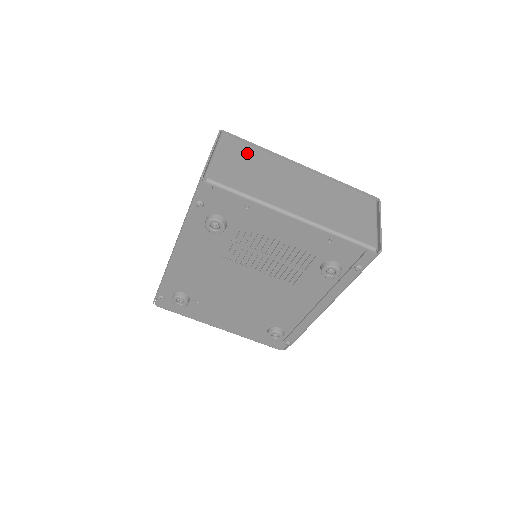
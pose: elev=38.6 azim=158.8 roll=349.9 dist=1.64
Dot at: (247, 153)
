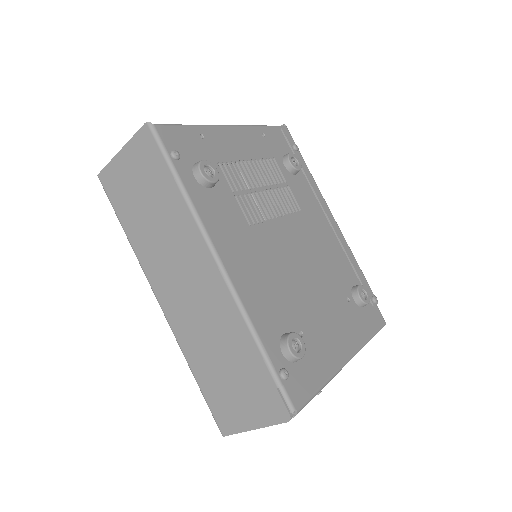
Dot at: occluded
